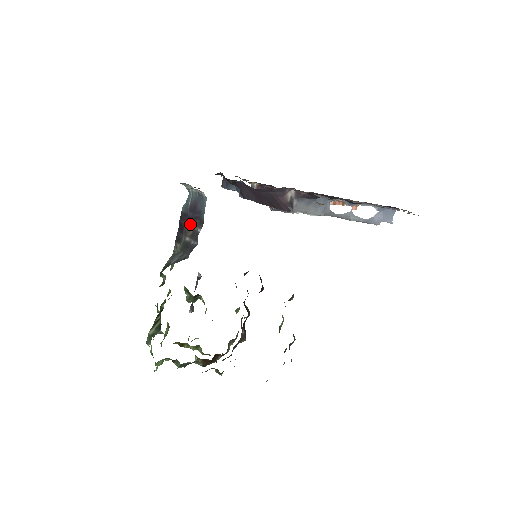
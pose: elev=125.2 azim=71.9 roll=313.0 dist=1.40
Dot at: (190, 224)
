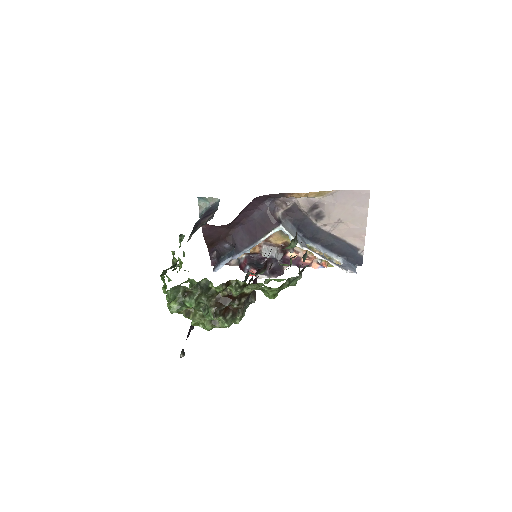
Dot at: (205, 218)
